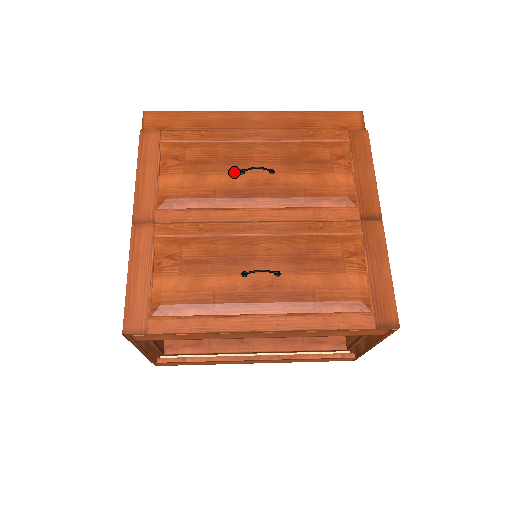
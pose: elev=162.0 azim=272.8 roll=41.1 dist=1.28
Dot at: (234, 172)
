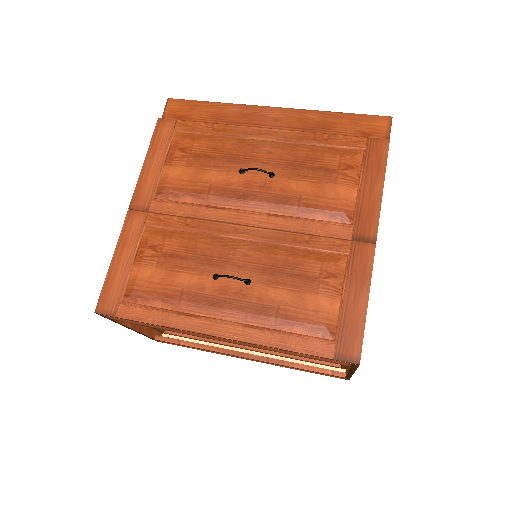
Dot at: (234, 170)
